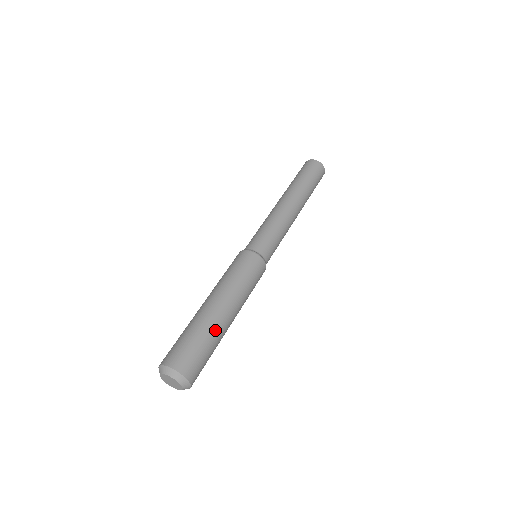
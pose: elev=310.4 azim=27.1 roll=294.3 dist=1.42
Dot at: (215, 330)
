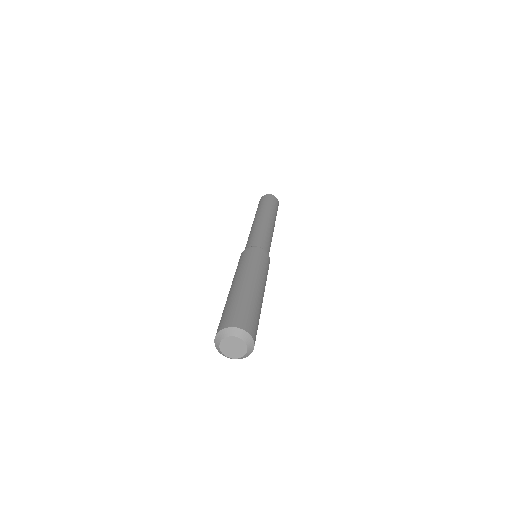
Dot at: (244, 293)
